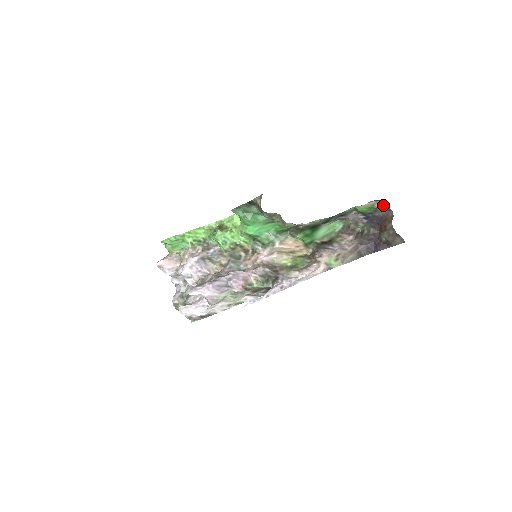
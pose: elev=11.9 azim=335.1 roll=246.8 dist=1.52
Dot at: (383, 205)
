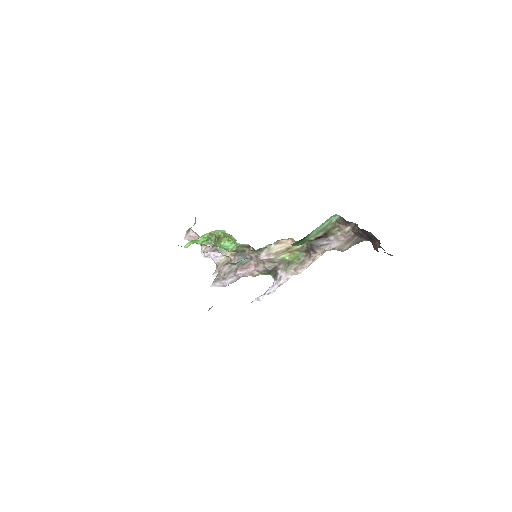
Dot at: occluded
